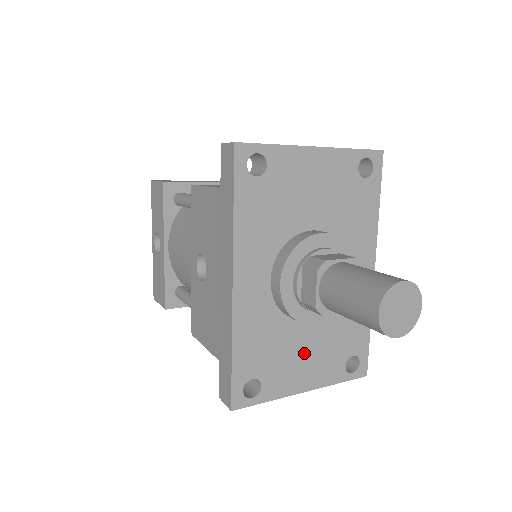
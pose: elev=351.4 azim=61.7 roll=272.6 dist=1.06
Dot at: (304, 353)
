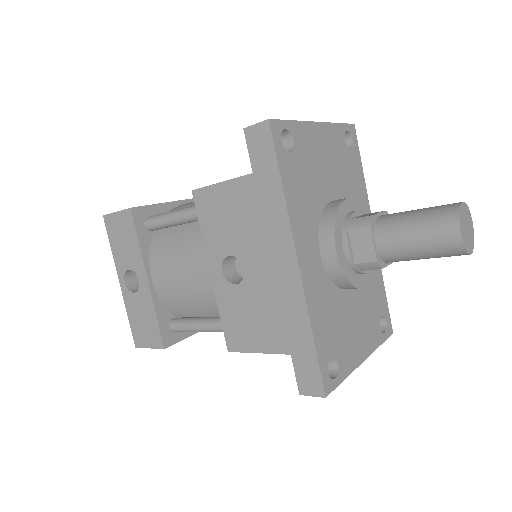
Dot at: (355, 322)
